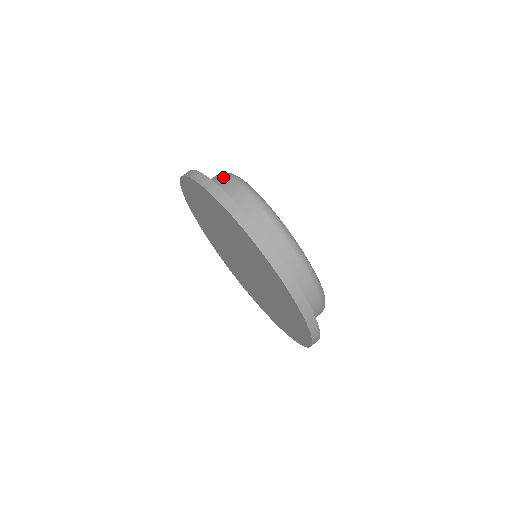
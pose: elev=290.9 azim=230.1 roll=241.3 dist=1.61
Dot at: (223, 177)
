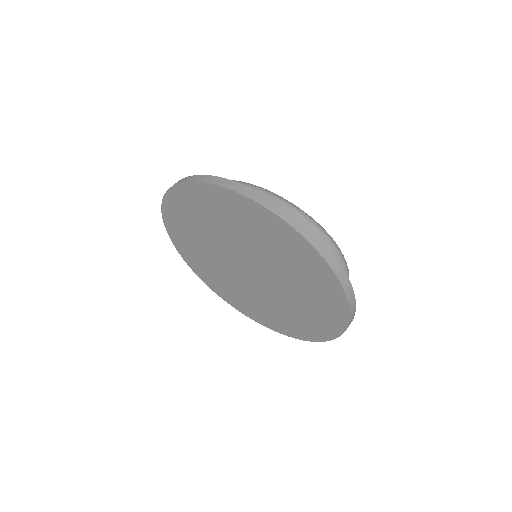
Dot at: occluded
